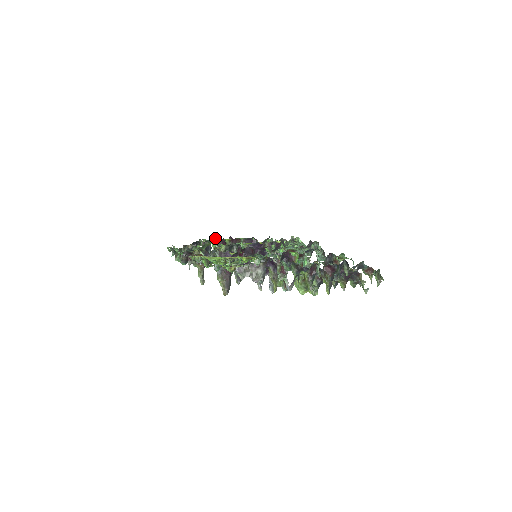
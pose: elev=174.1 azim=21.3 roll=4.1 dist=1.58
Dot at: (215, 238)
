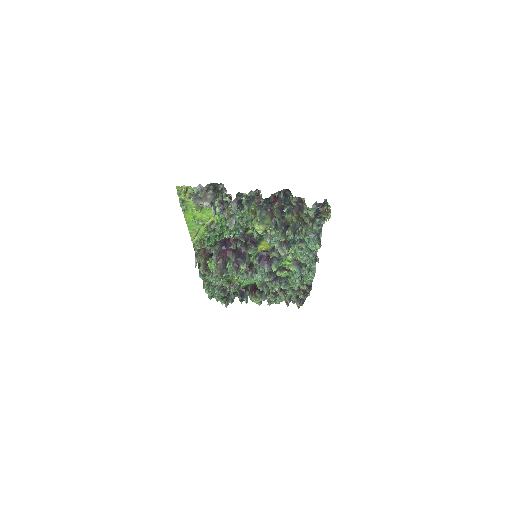
Dot at: occluded
